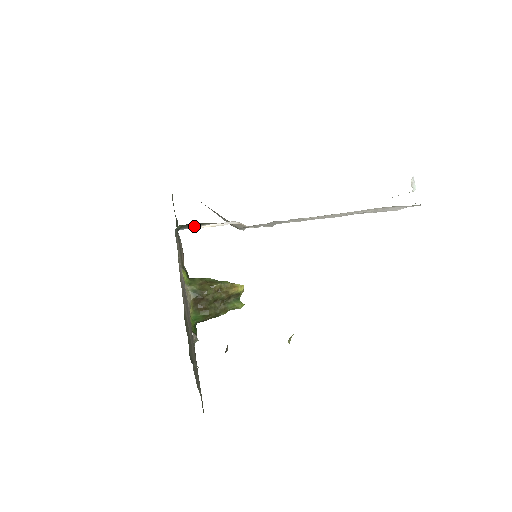
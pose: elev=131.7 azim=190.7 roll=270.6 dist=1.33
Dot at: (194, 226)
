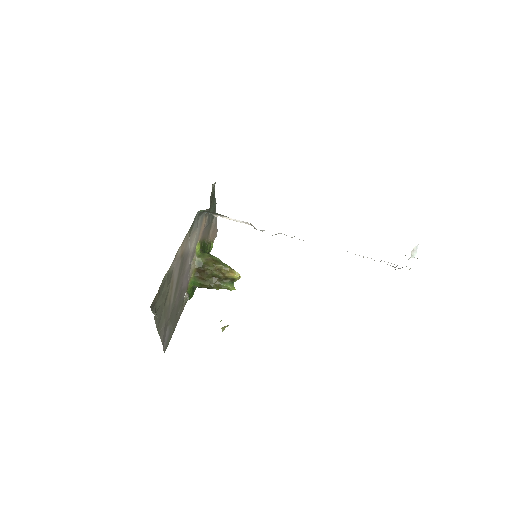
Dot at: (216, 214)
